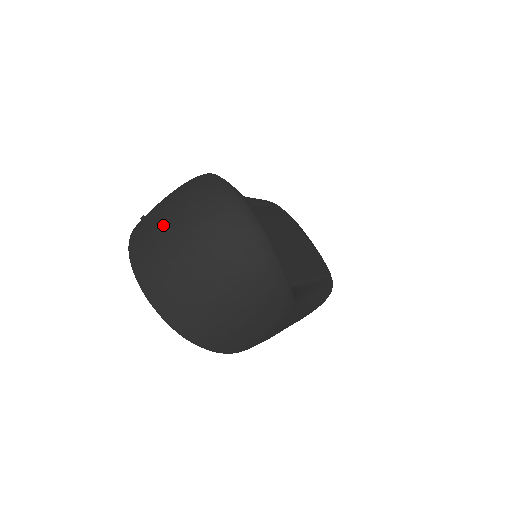
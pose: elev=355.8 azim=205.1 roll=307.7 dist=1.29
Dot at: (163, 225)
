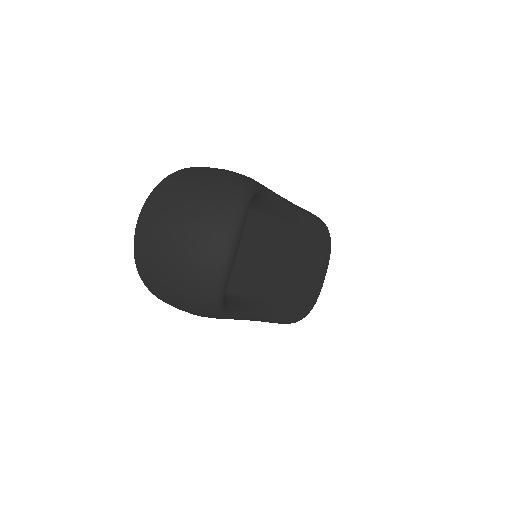
Dot at: (183, 194)
